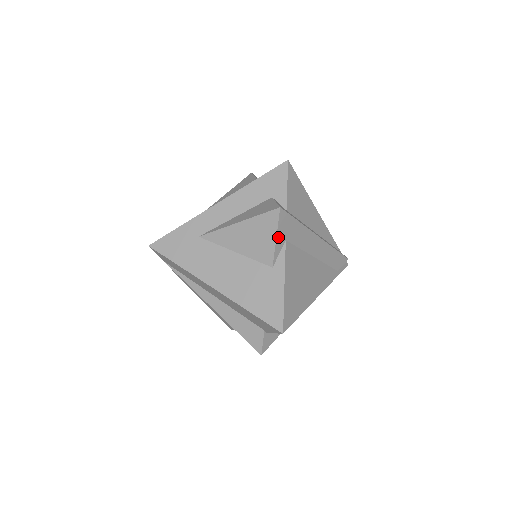
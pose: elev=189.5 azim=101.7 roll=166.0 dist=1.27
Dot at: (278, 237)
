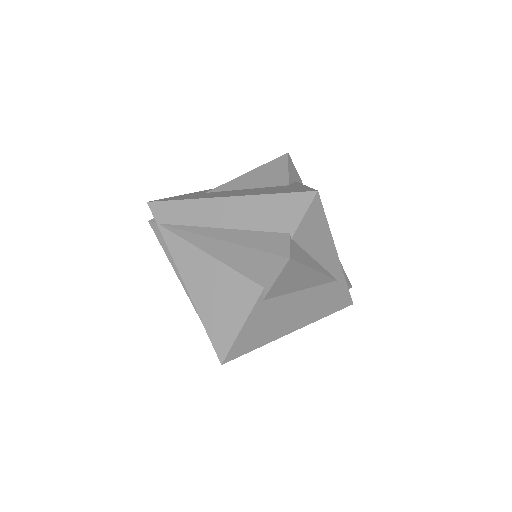
Dot at: (289, 170)
